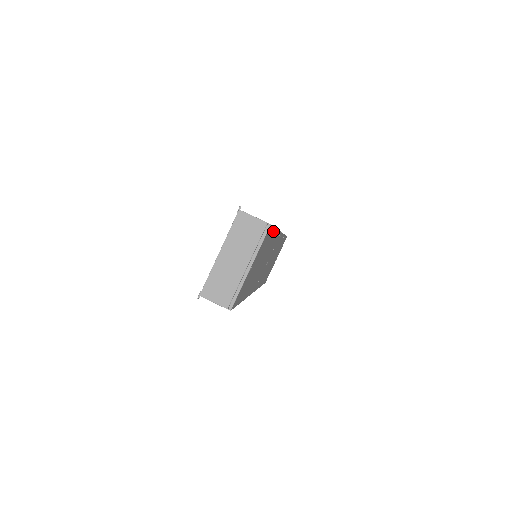
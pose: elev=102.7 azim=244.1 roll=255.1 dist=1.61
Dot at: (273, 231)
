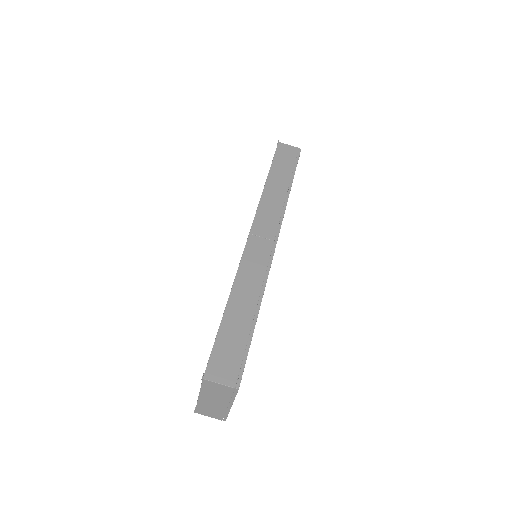
Dot at: (252, 335)
